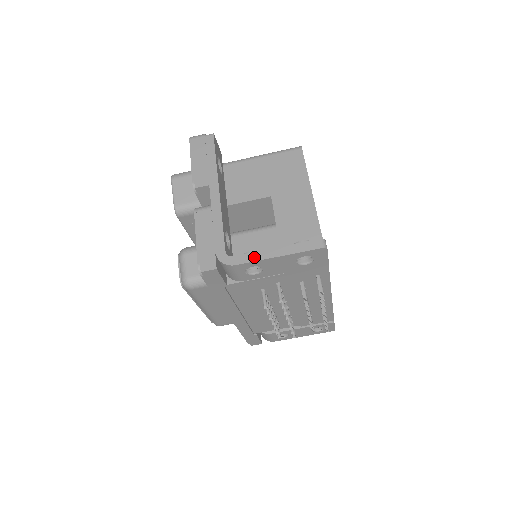
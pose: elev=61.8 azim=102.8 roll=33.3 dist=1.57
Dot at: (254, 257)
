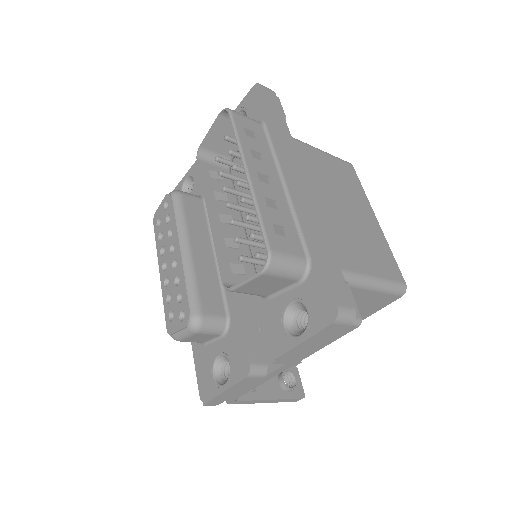
Dot at: (252, 403)
